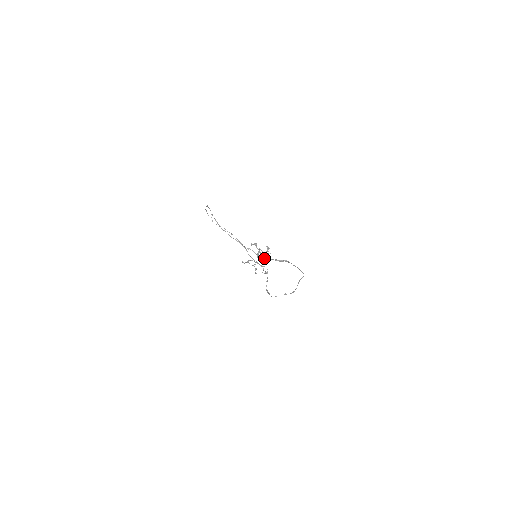
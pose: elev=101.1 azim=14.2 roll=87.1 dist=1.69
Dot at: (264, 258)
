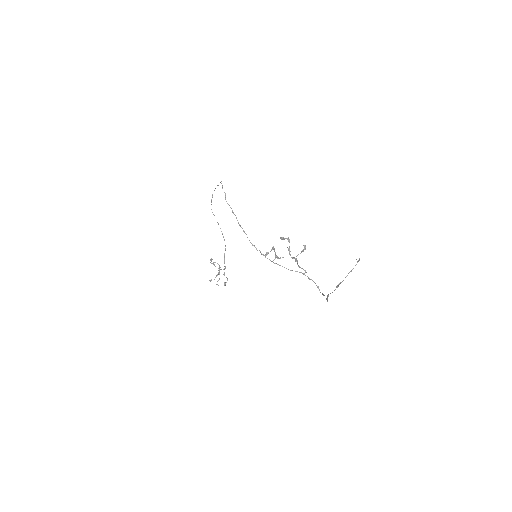
Dot at: (292, 257)
